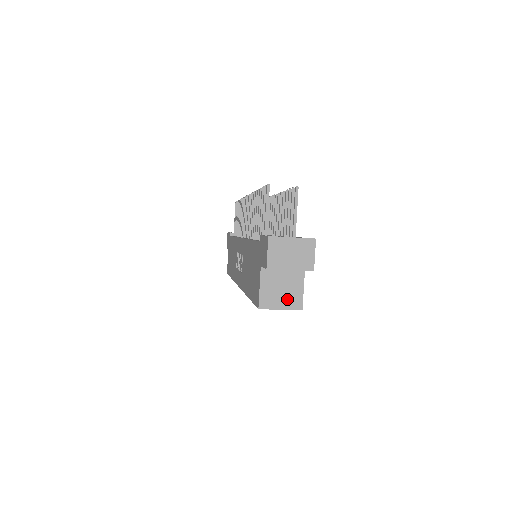
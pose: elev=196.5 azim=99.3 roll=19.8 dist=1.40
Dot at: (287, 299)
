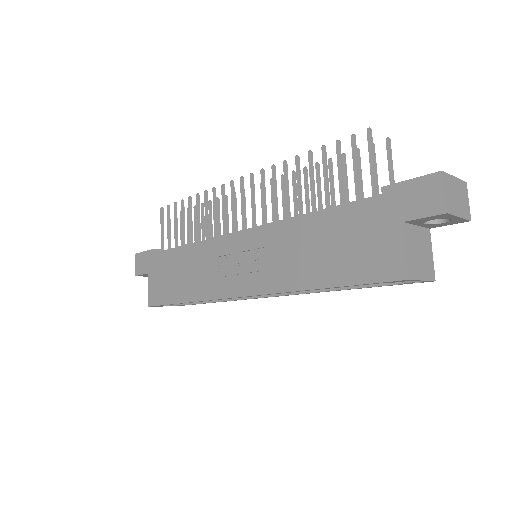
Dot at: (425, 267)
